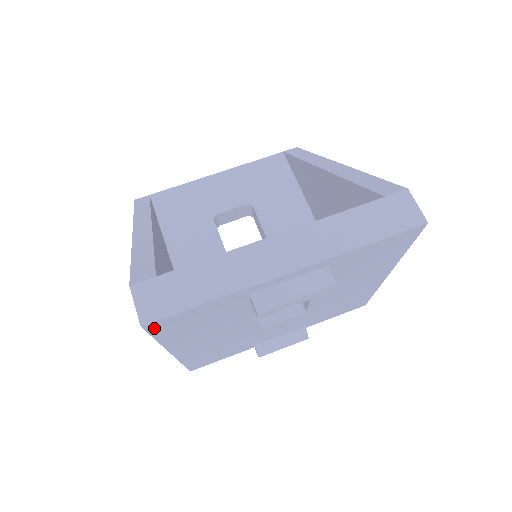
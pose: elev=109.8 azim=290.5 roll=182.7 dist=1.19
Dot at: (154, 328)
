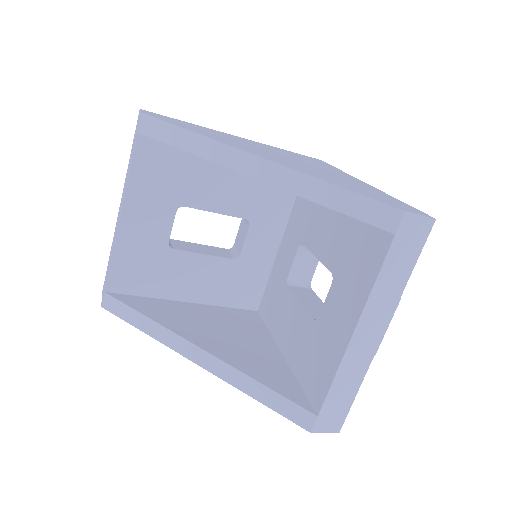
Dot at: occluded
